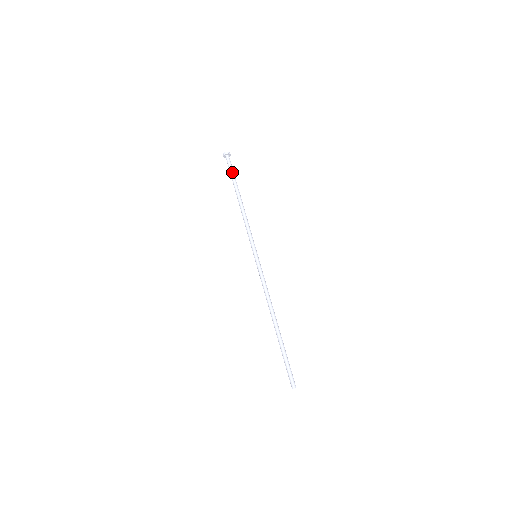
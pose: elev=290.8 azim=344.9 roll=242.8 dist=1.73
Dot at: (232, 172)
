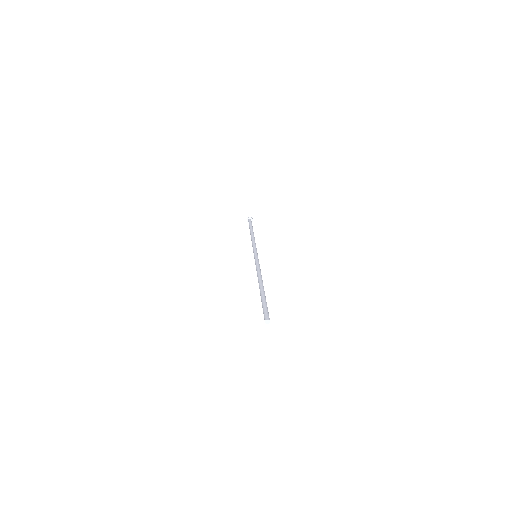
Dot at: (251, 224)
